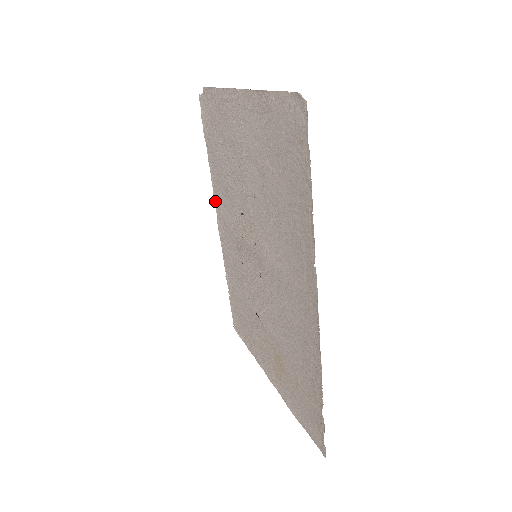
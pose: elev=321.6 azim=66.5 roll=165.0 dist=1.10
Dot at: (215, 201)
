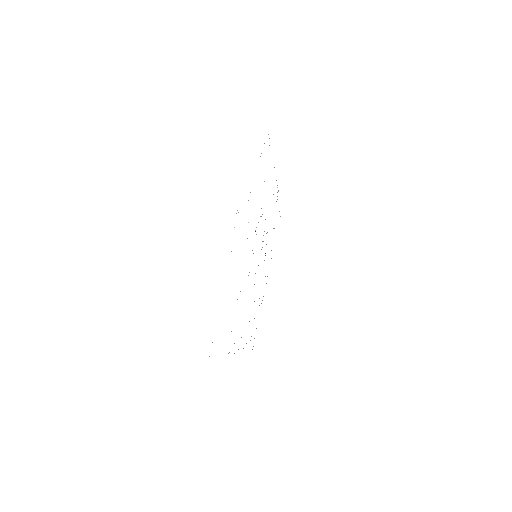
Dot at: occluded
